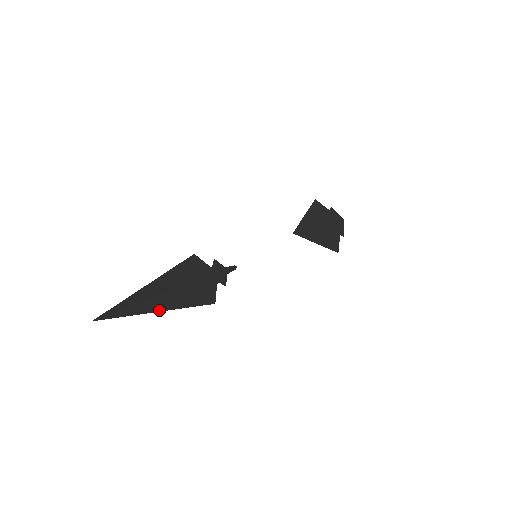
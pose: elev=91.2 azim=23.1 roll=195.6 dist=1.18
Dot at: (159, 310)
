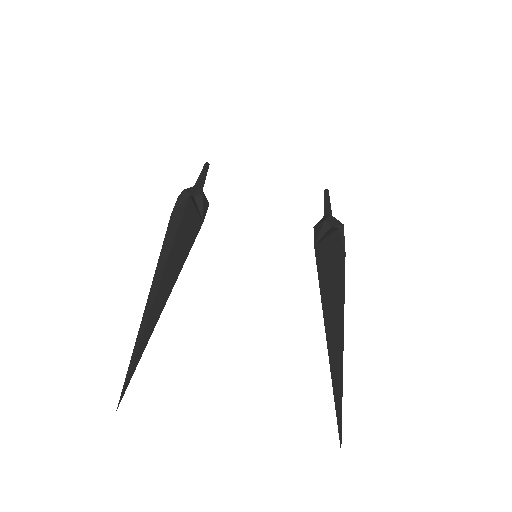
Dot at: occluded
